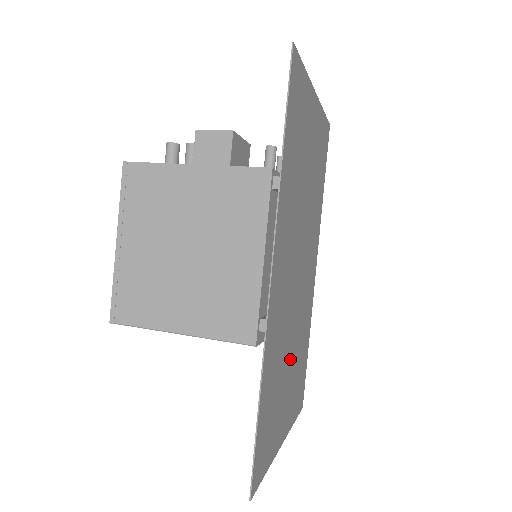
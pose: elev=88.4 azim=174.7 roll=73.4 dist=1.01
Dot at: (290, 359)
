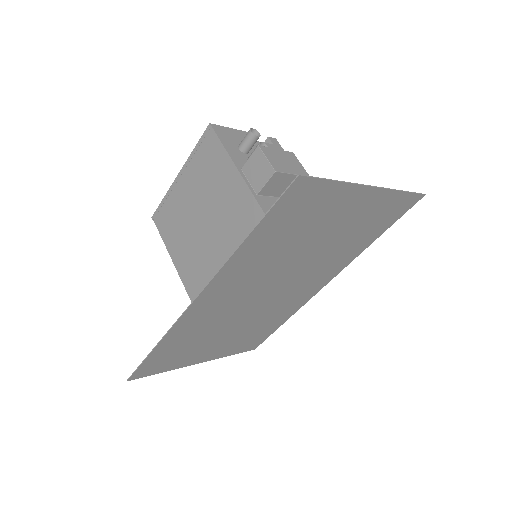
Dot at: (229, 331)
